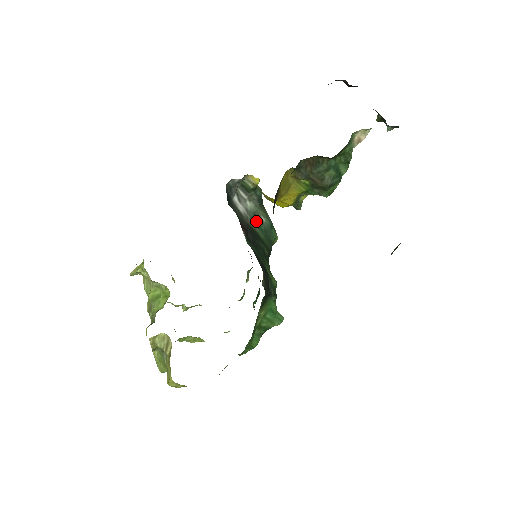
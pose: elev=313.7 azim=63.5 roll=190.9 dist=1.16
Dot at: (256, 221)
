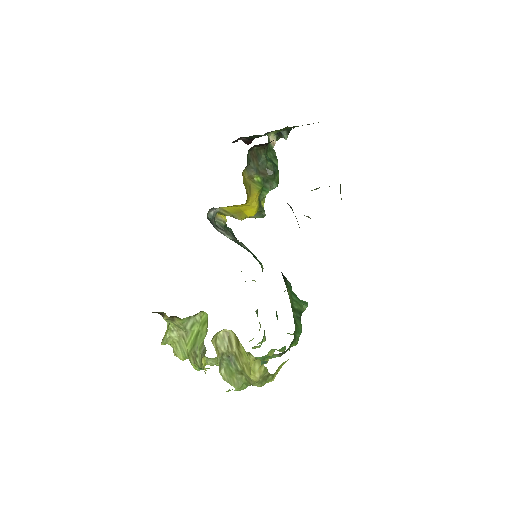
Dot at: (240, 245)
